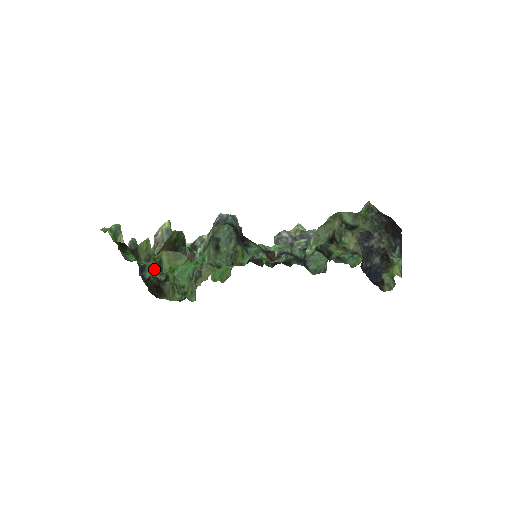
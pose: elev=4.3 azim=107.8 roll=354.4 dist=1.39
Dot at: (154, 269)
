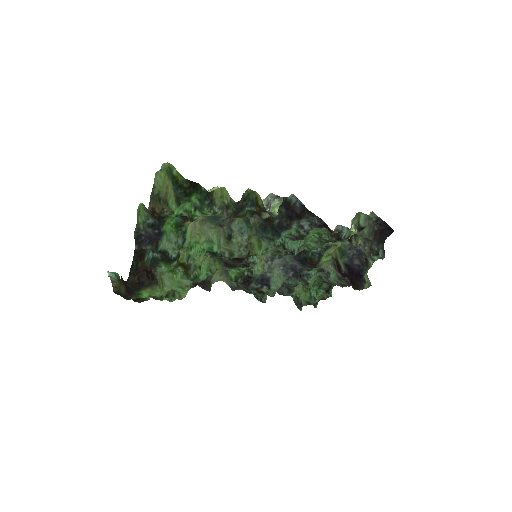
Dot at: (170, 241)
